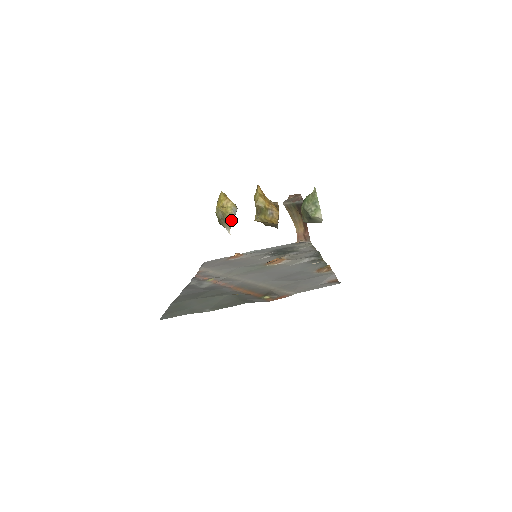
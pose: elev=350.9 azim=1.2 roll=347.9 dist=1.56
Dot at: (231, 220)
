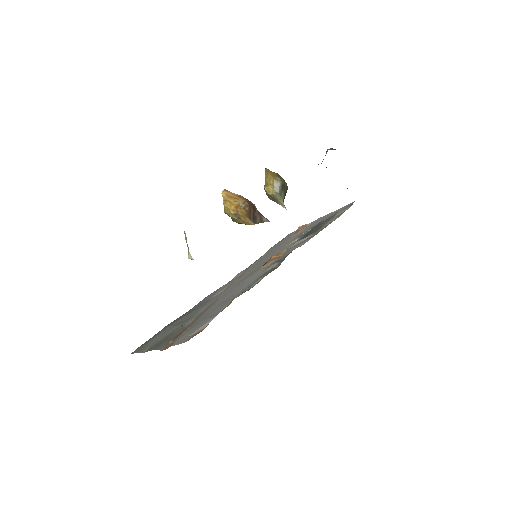
Dot at: (278, 197)
